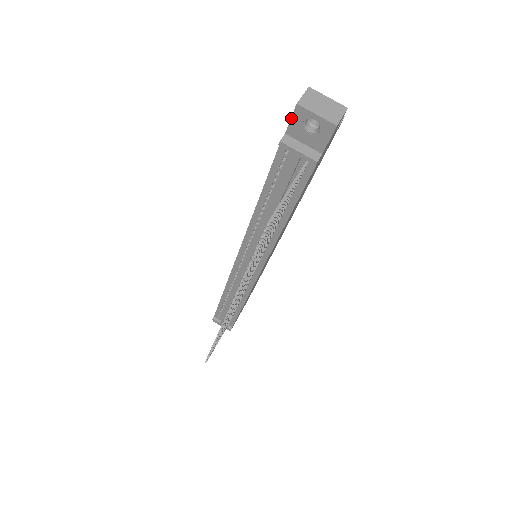
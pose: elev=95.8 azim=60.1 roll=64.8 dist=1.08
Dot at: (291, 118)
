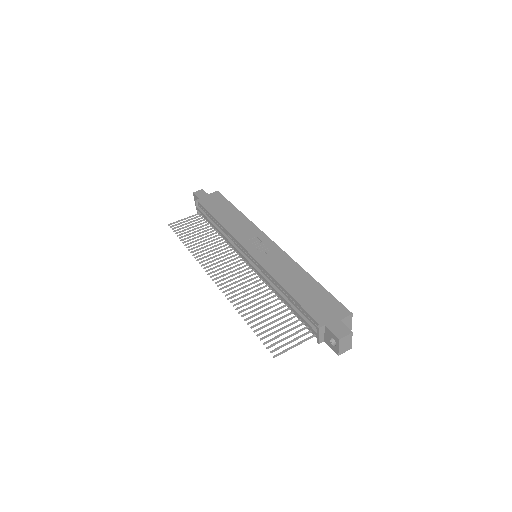
Dot at: (332, 333)
